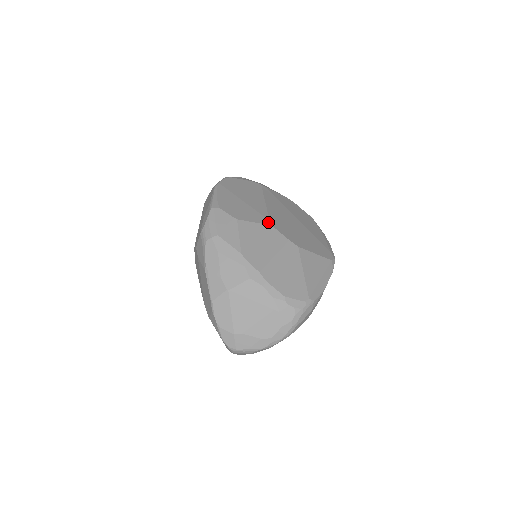
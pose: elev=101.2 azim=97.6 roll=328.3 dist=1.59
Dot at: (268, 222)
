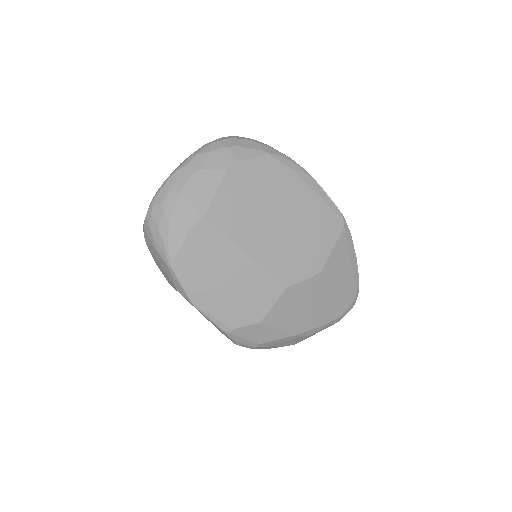
Dot at: (281, 287)
